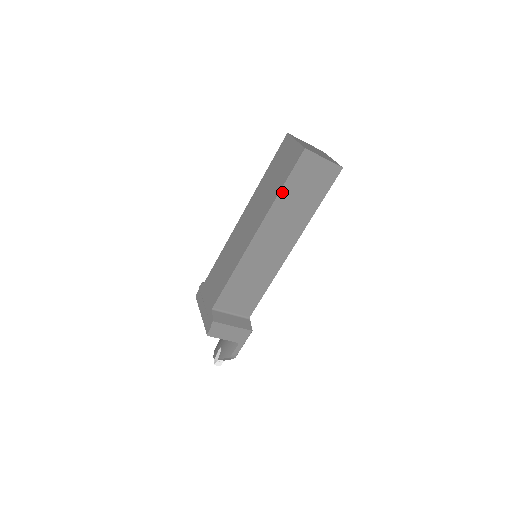
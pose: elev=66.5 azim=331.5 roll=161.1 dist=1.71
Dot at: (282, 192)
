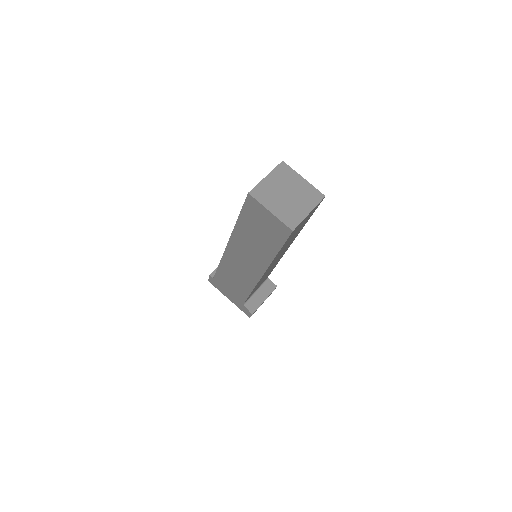
Dot at: (278, 252)
